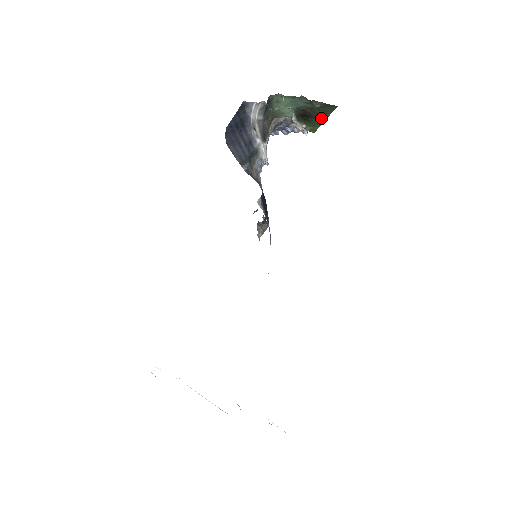
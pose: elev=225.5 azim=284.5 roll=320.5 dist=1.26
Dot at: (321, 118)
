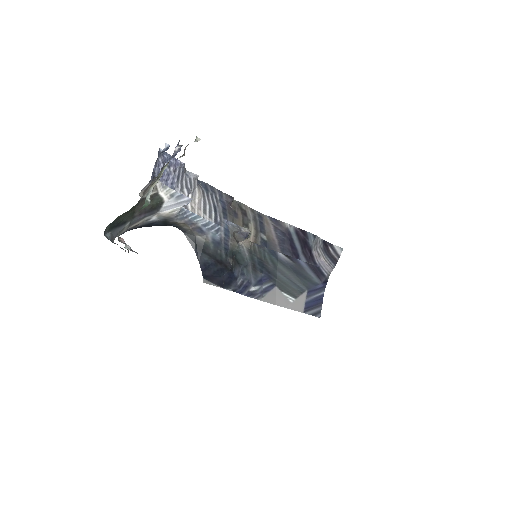
Dot at: occluded
